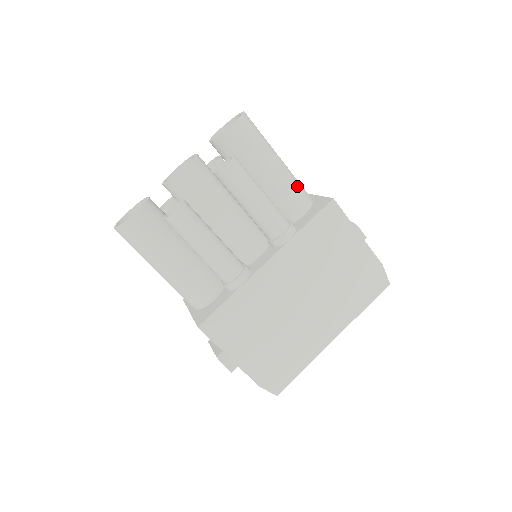
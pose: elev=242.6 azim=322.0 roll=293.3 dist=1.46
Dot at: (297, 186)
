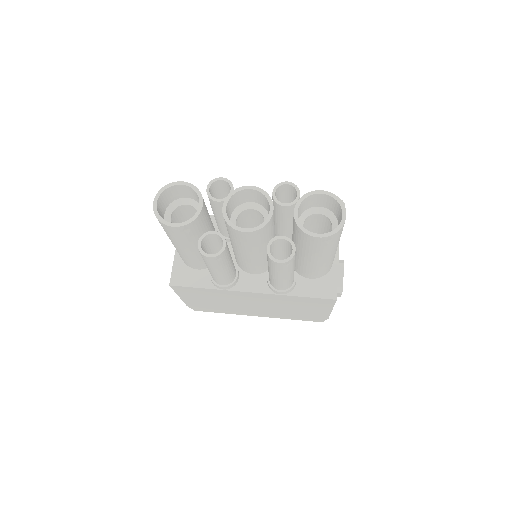
Dot at: (327, 267)
